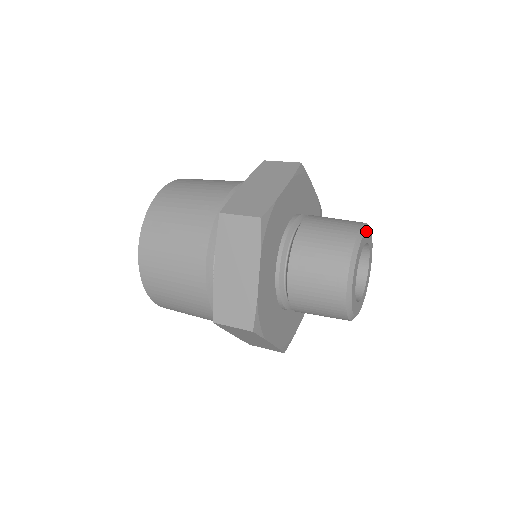
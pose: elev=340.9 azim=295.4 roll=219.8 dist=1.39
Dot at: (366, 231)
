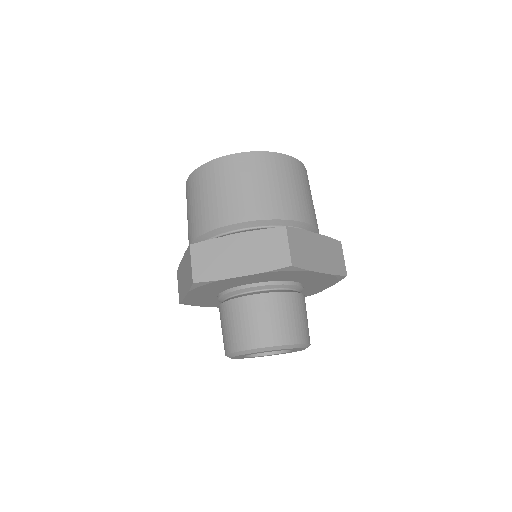
Dot at: (238, 355)
